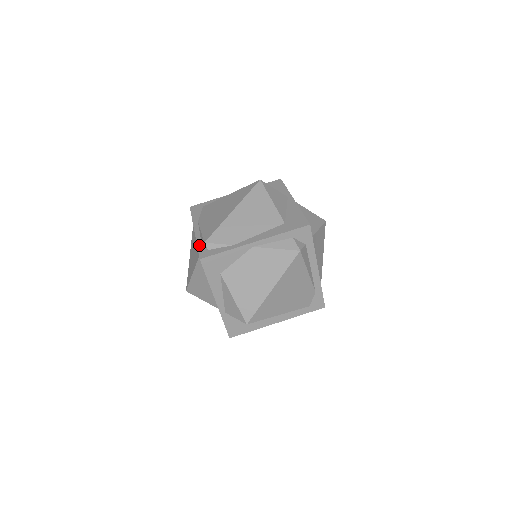
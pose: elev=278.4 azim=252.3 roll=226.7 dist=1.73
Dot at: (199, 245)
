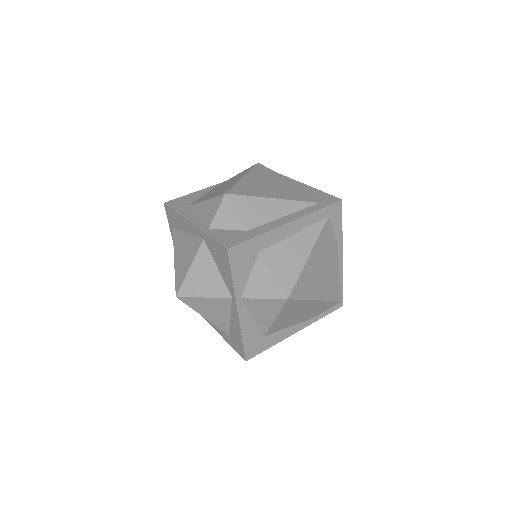
Dot at: occluded
